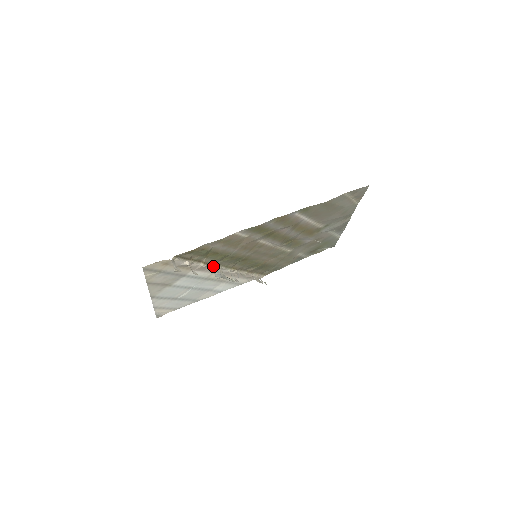
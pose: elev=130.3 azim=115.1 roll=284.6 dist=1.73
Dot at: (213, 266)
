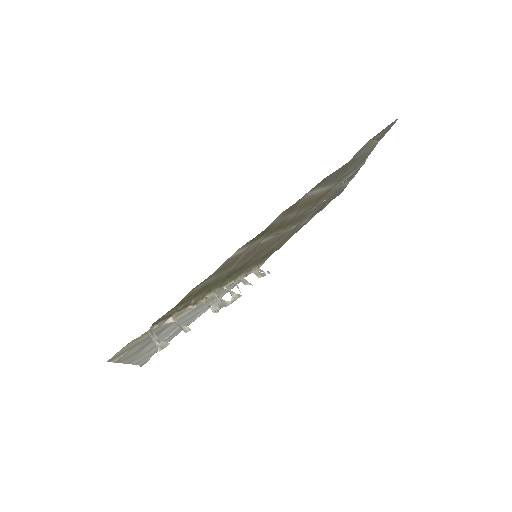
Dot at: (204, 297)
